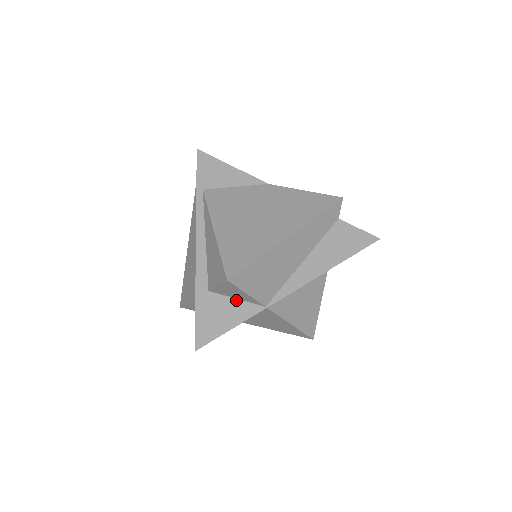
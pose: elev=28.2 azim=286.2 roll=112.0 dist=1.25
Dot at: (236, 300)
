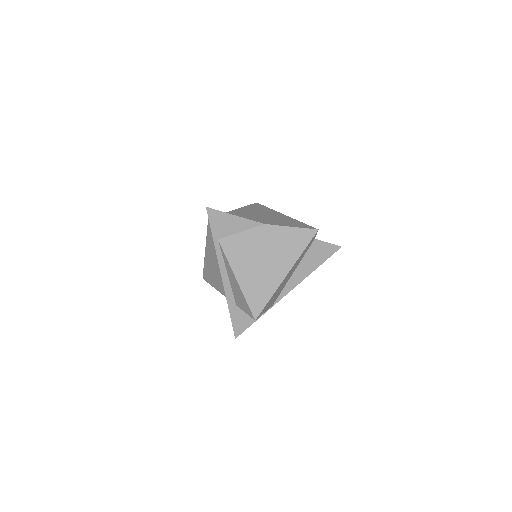
Dot at: occluded
